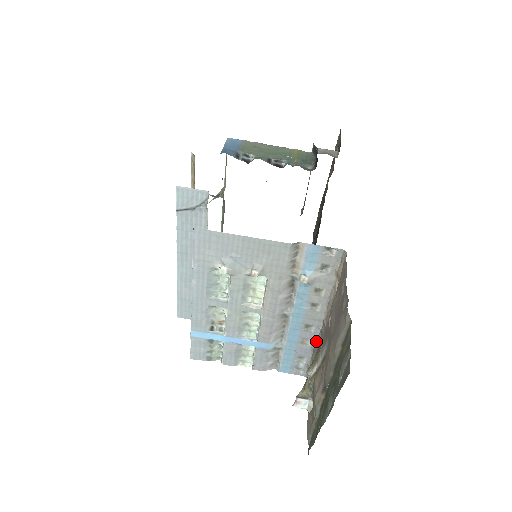
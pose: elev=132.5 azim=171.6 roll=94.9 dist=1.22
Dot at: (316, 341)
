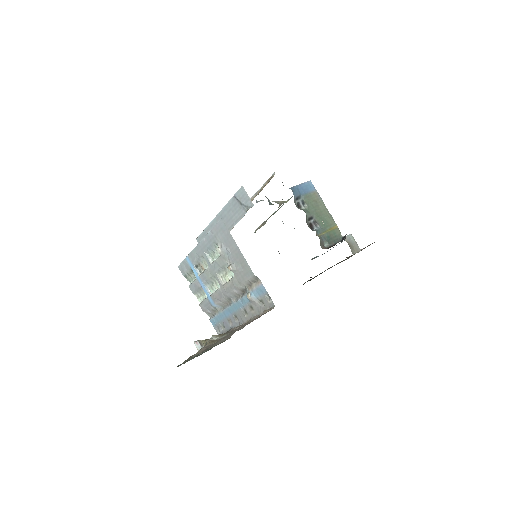
Dot at: (234, 327)
